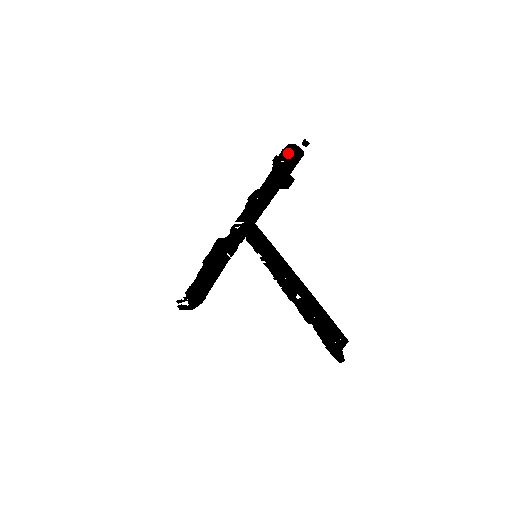
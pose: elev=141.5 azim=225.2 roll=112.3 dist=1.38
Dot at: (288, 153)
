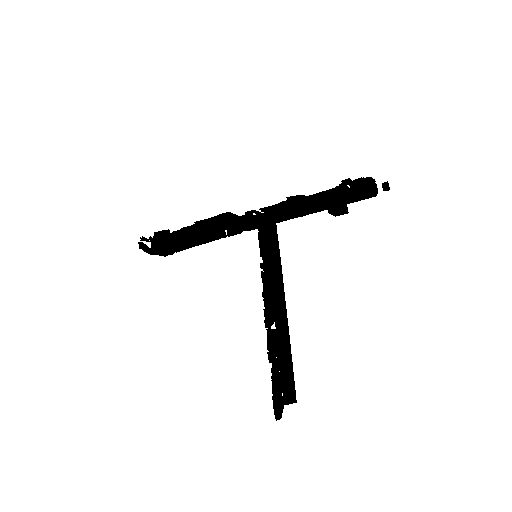
Dot at: (361, 183)
